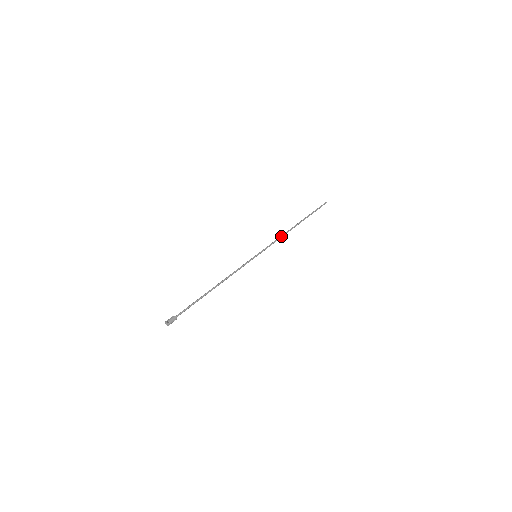
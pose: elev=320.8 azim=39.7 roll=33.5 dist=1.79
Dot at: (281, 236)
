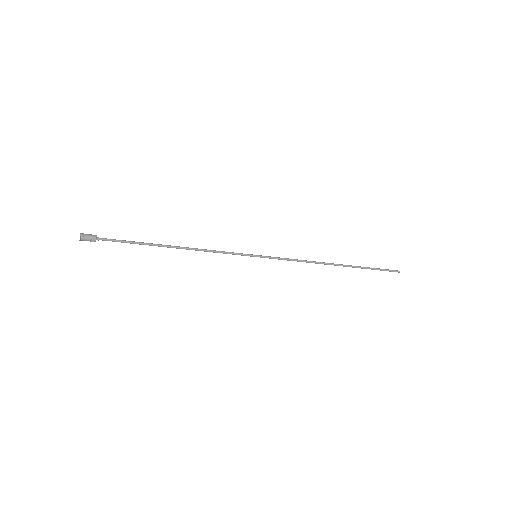
Dot at: occluded
